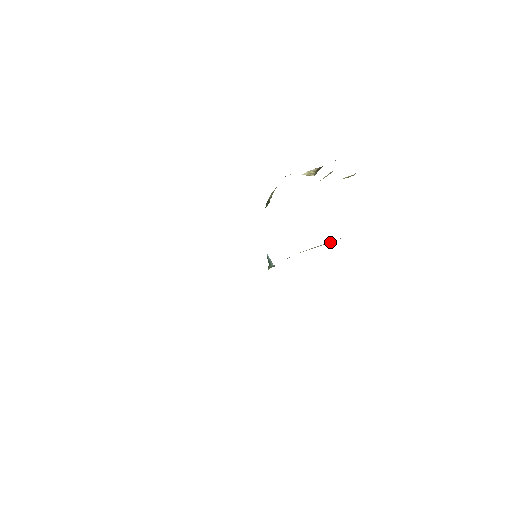
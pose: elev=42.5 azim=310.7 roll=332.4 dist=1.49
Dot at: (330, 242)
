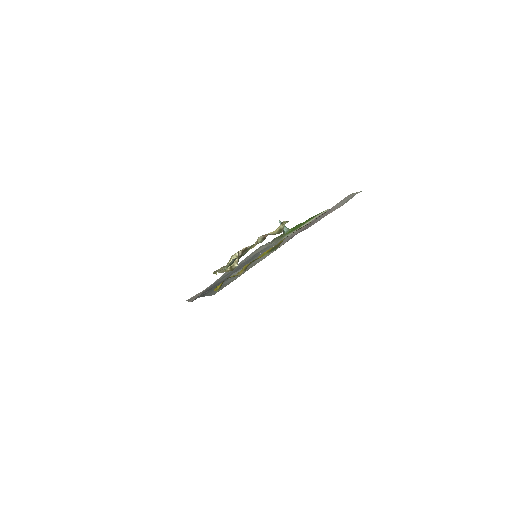
Dot at: occluded
